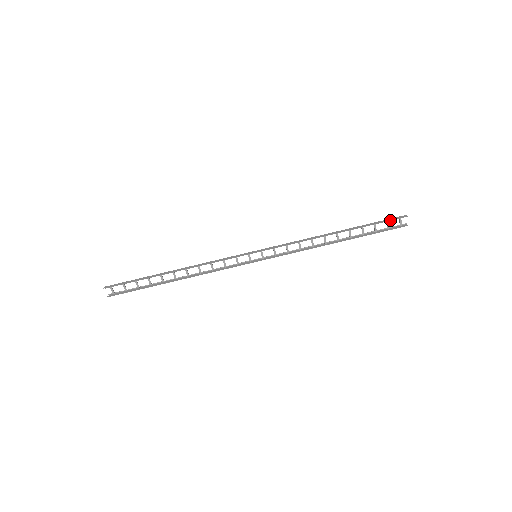
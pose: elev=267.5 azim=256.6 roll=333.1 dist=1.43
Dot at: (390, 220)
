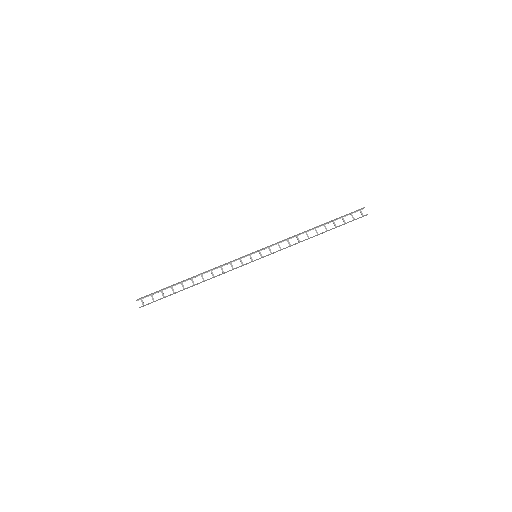
Dot at: (352, 212)
